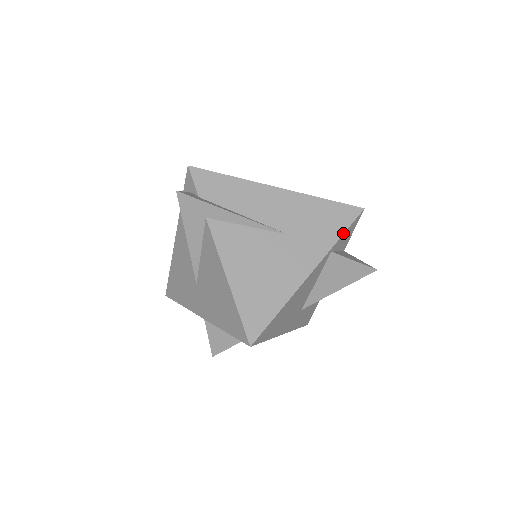
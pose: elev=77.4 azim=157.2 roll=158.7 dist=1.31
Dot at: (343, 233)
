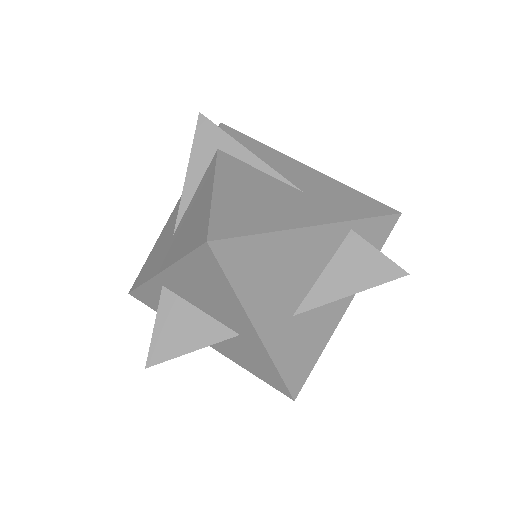
Dot at: (370, 217)
